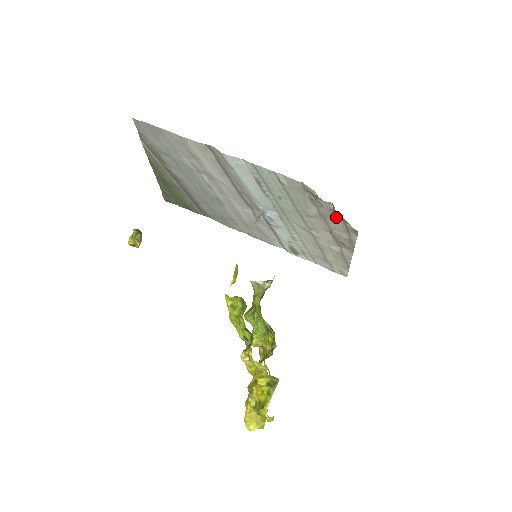
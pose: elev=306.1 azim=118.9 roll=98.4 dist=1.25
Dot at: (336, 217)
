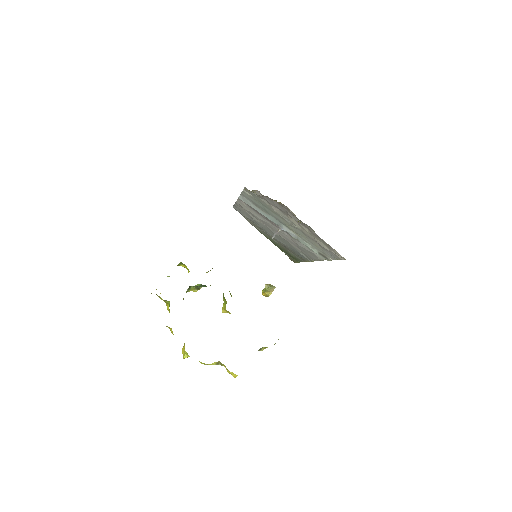
Dot at: (272, 200)
